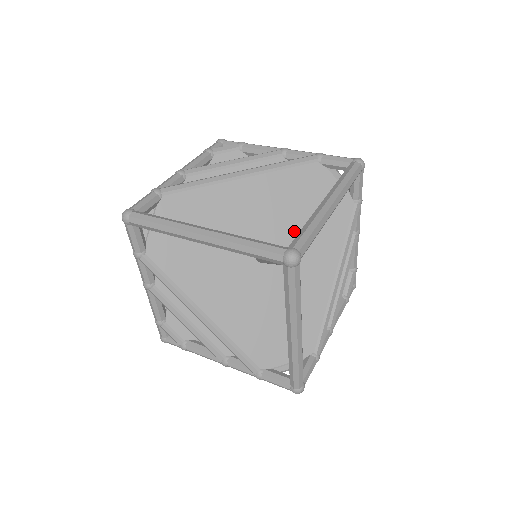
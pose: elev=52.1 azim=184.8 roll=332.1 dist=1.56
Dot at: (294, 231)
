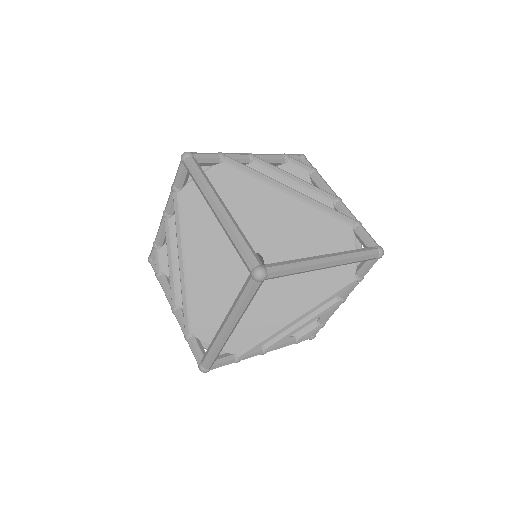
Dot at: occluded
